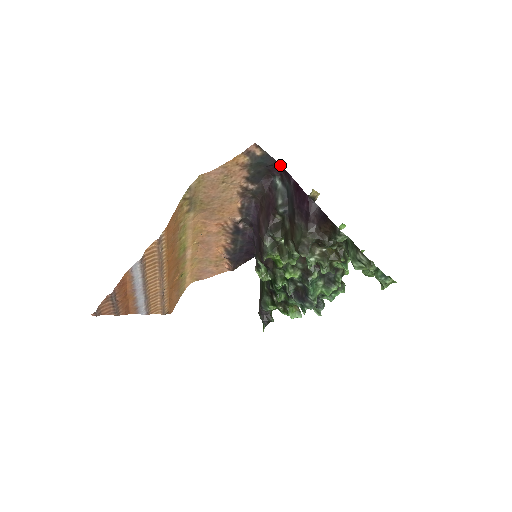
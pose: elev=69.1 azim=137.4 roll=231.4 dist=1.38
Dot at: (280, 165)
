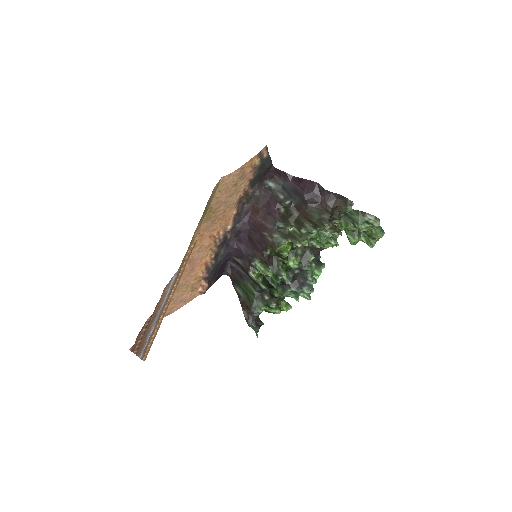
Dot at: (274, 168)
